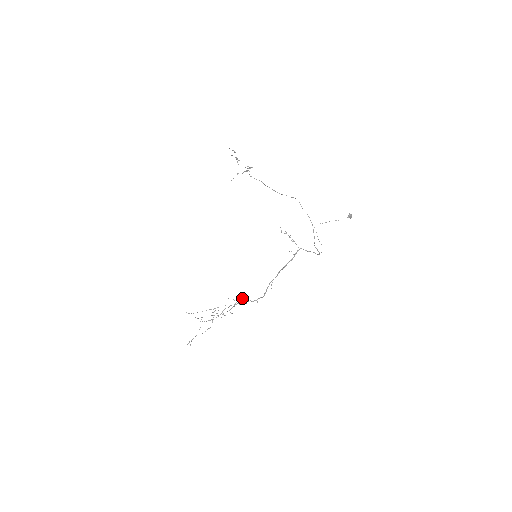
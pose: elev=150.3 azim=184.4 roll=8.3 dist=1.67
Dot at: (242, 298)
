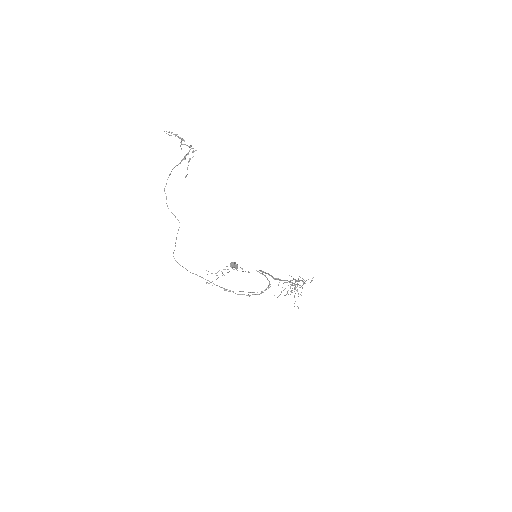
Dot at: occluded
